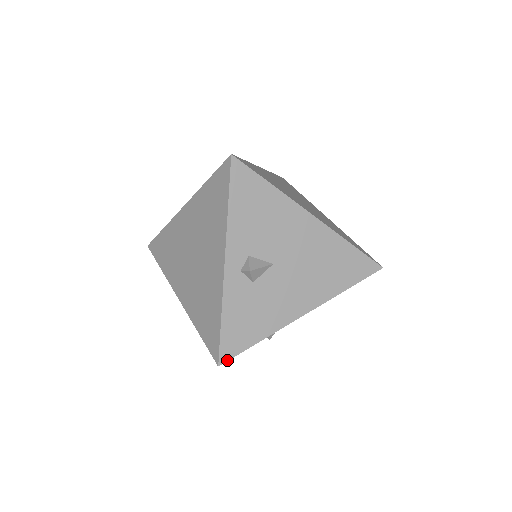
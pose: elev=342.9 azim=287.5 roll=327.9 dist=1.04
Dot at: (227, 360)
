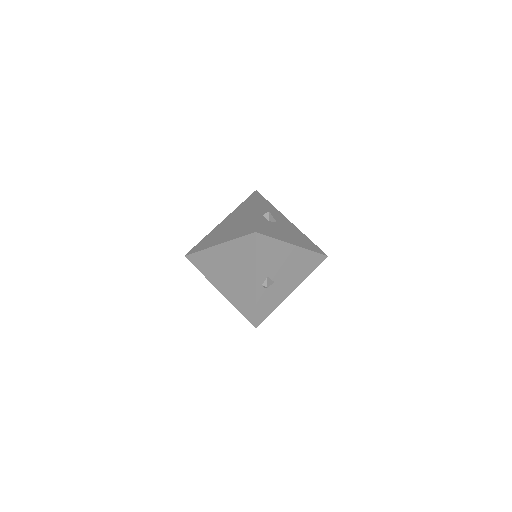
Dot at: (260, 233)
